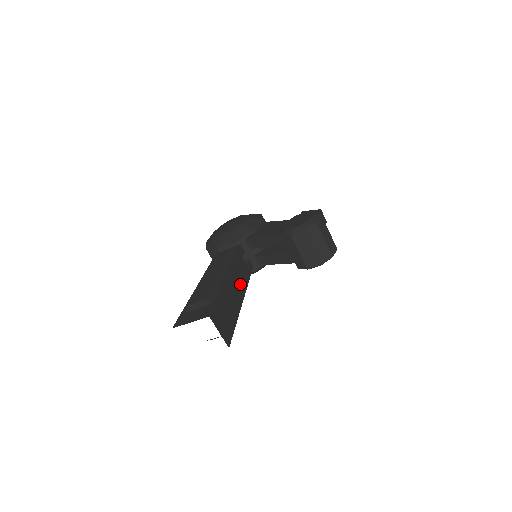
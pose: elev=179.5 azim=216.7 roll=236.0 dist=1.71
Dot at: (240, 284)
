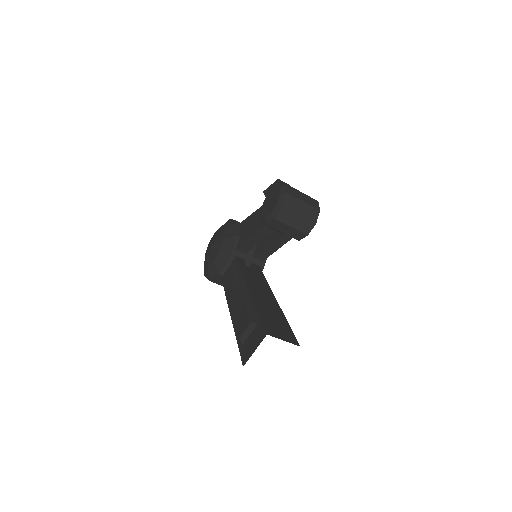
Dot at: (263, 288)
